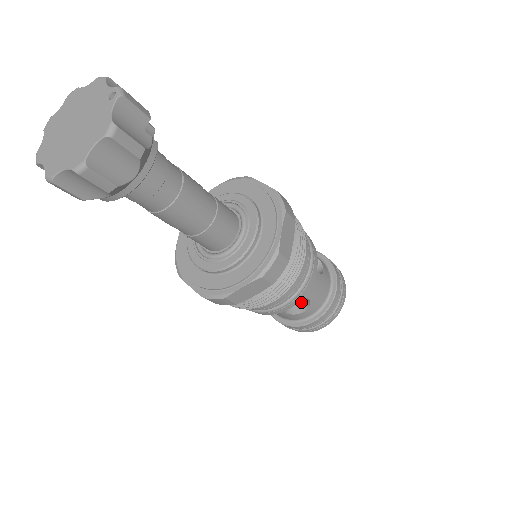
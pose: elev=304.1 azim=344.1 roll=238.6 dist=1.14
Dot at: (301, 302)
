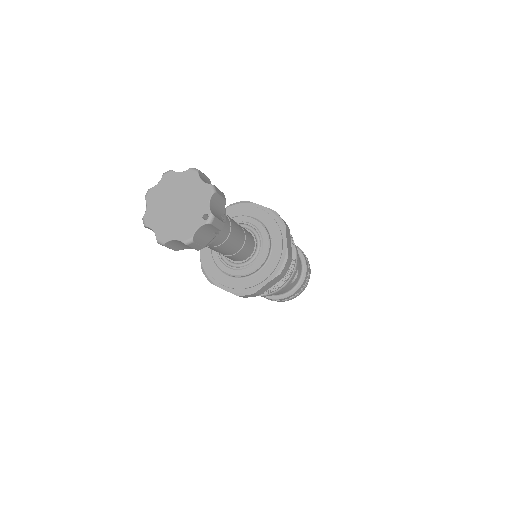
Dot at: occluded
